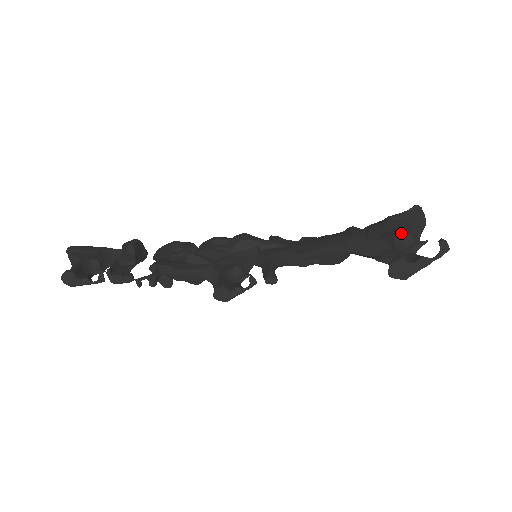
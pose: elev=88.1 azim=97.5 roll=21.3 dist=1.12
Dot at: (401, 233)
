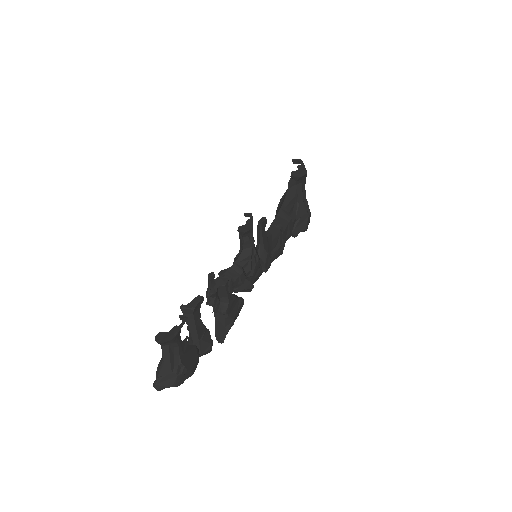
Dot at: occluded
